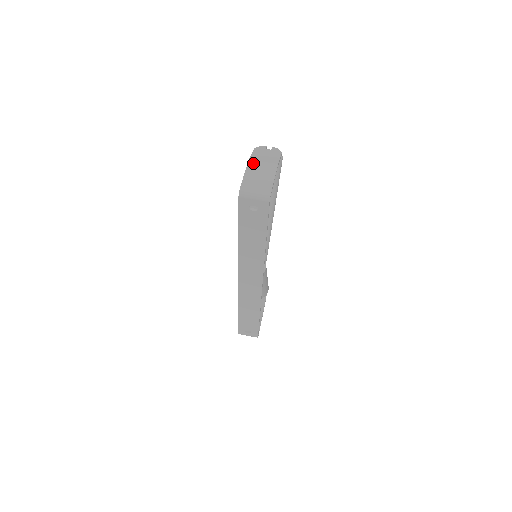
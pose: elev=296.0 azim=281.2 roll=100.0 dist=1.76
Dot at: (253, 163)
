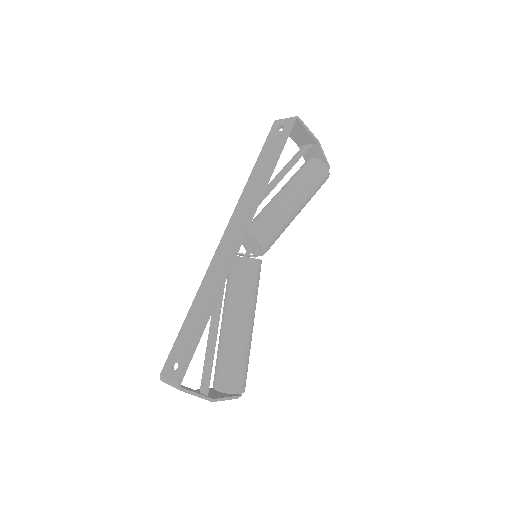
Dot at: (301, 141)
